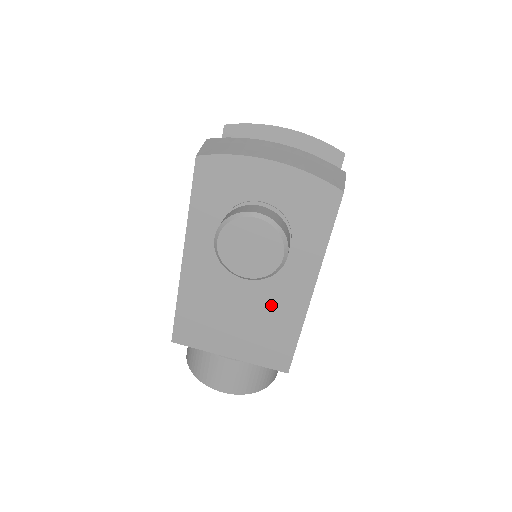
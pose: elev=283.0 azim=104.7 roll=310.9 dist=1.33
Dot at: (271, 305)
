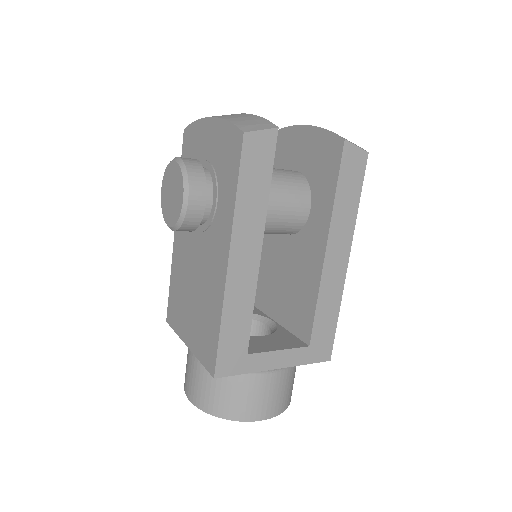
Dot at: (207, 279)
